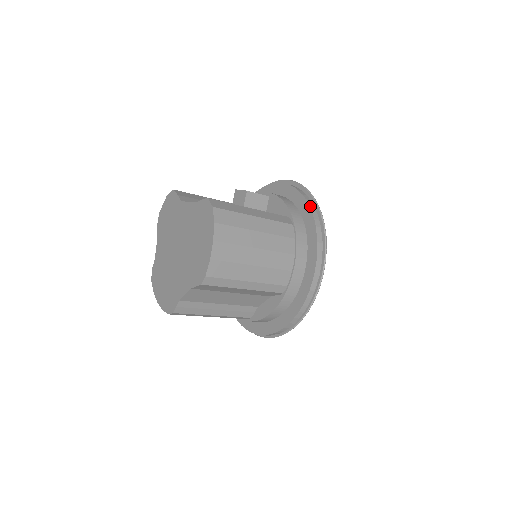
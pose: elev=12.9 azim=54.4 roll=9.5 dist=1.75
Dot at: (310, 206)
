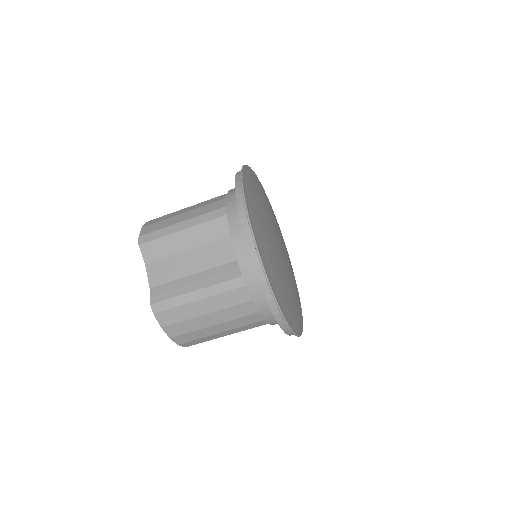
Dot at: occluded
